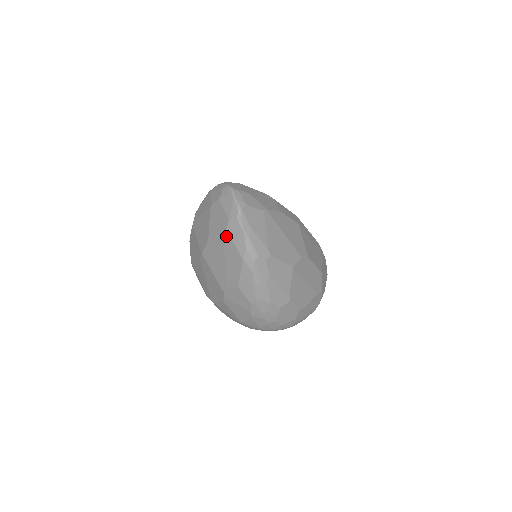
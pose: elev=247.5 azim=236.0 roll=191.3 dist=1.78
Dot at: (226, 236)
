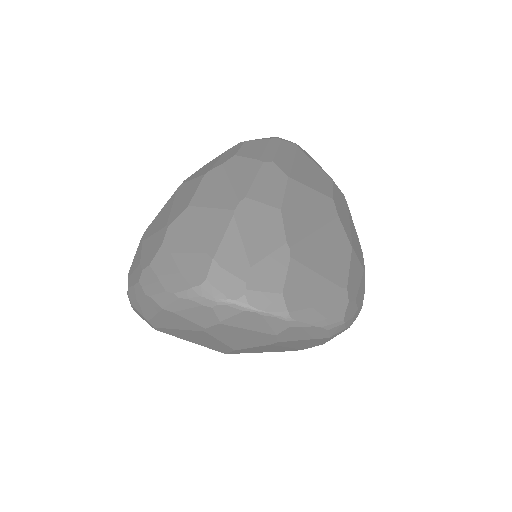
Dot at: (280, 343)
